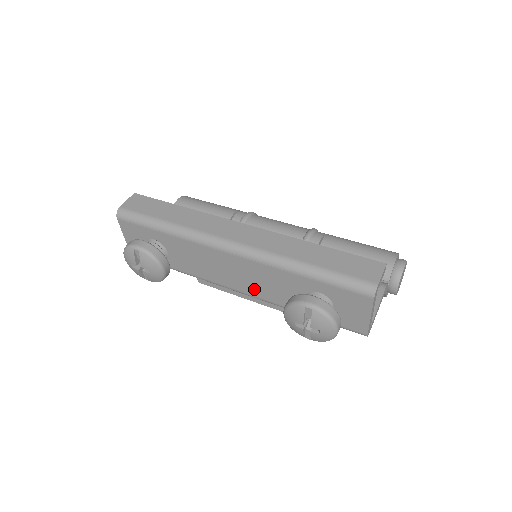
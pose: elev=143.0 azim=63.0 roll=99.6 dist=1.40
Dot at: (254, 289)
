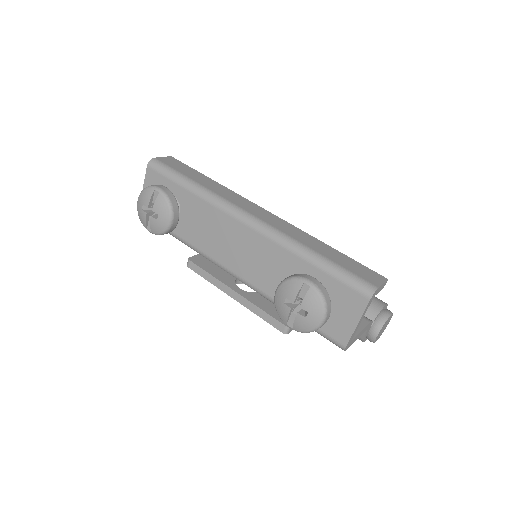
Dot at: (249, 271)
